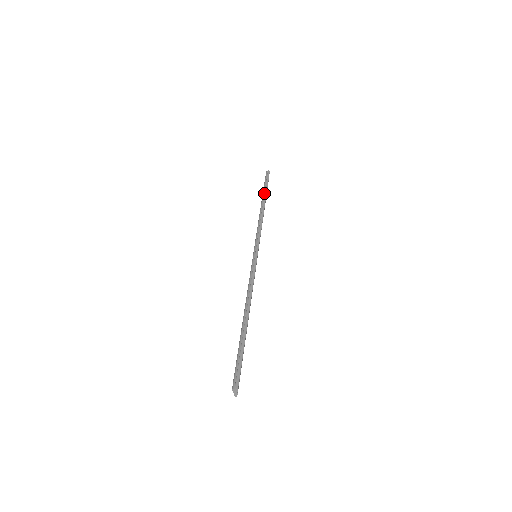
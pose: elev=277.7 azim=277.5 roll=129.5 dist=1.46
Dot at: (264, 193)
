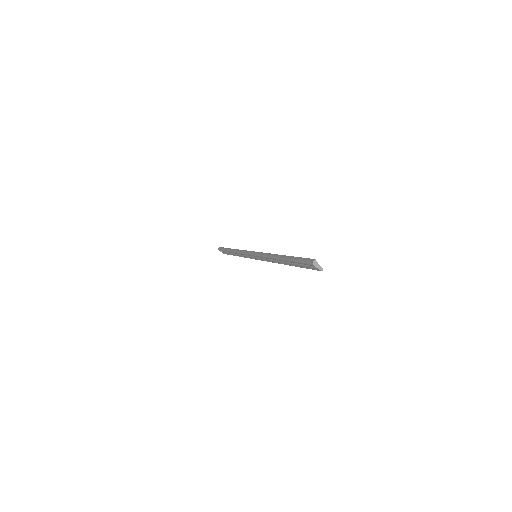
Dot at: (227, 250)
